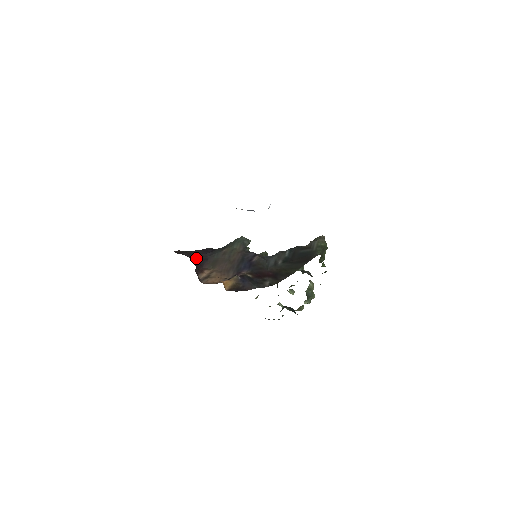
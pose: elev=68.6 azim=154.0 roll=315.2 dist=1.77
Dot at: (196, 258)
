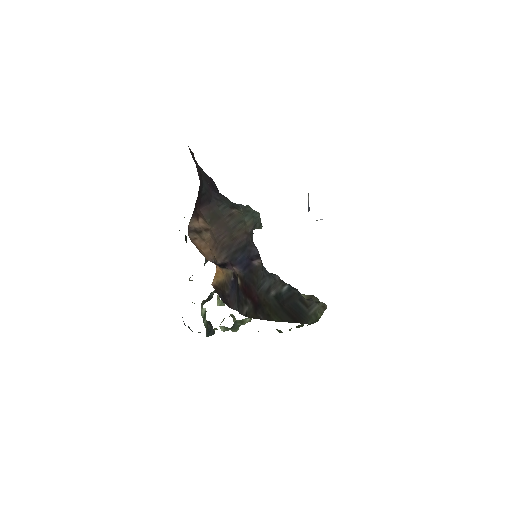
Dot at: (203, 187)
